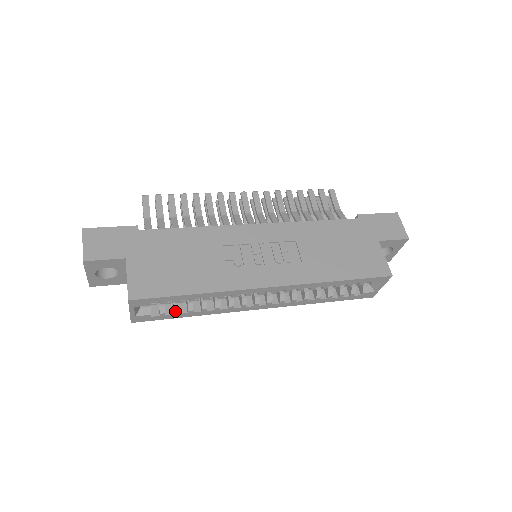
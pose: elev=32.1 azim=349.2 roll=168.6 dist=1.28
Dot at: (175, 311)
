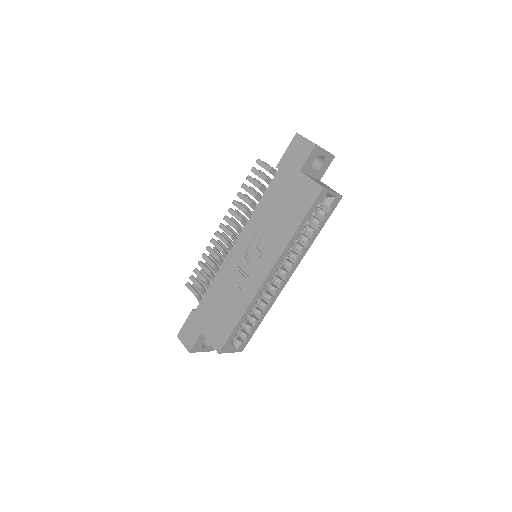
Dot at: (250, 329)
